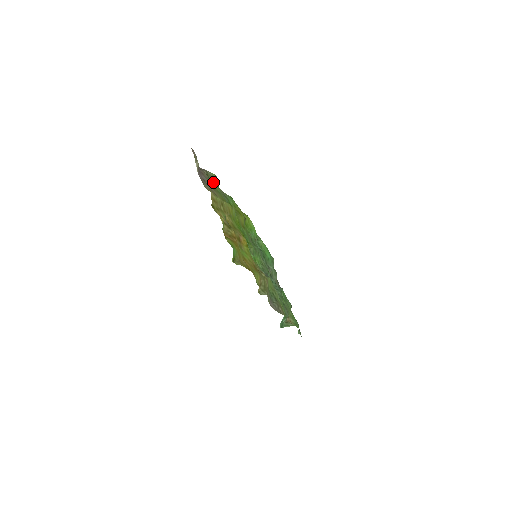
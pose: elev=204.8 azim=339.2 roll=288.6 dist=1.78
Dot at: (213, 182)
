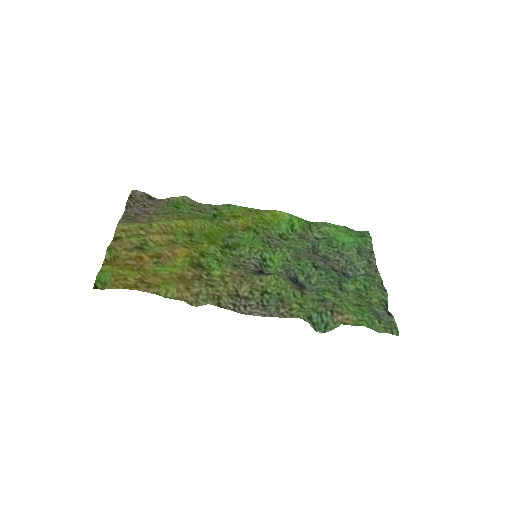
Dot at: (175, 206)
